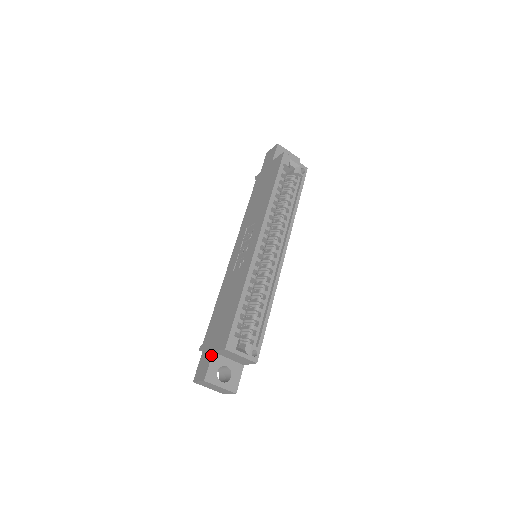
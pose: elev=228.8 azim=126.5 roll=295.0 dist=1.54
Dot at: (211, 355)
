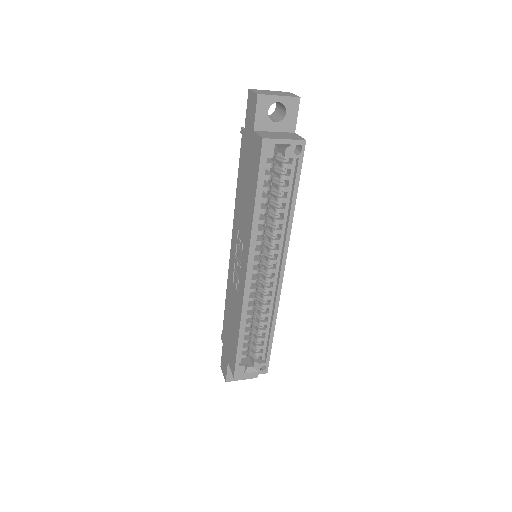
Dot at: (227, 364)
